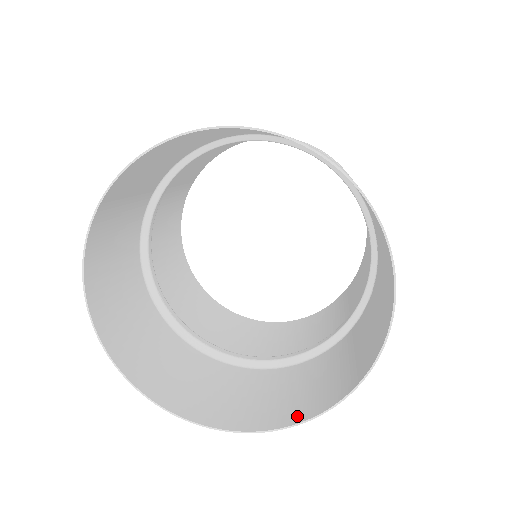
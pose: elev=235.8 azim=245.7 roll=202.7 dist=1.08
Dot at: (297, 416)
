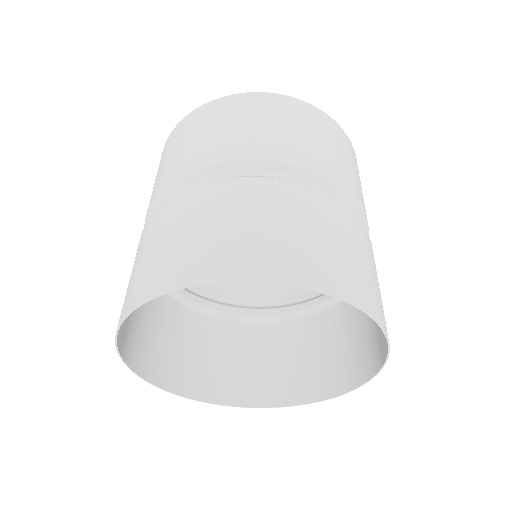
Dot at: (376, 362)
